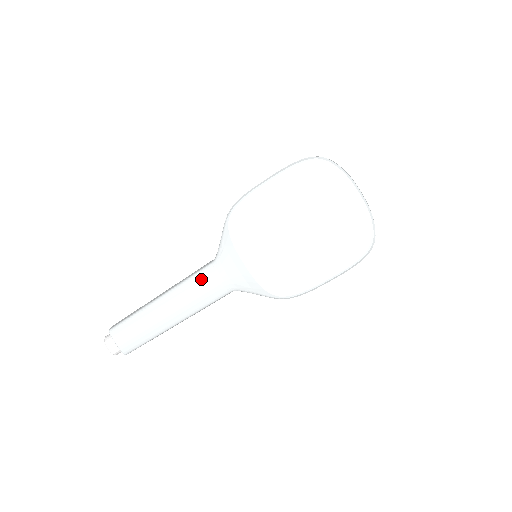
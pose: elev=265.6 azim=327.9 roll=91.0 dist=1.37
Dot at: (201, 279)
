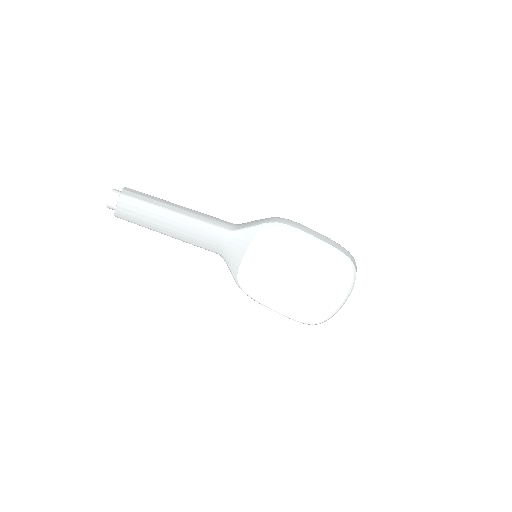
Dot at: (212, 232)
